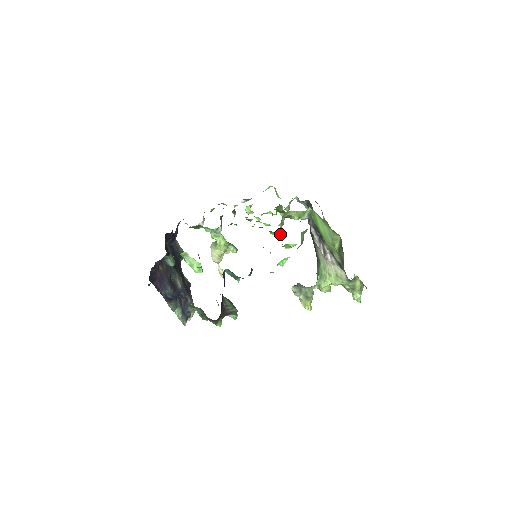
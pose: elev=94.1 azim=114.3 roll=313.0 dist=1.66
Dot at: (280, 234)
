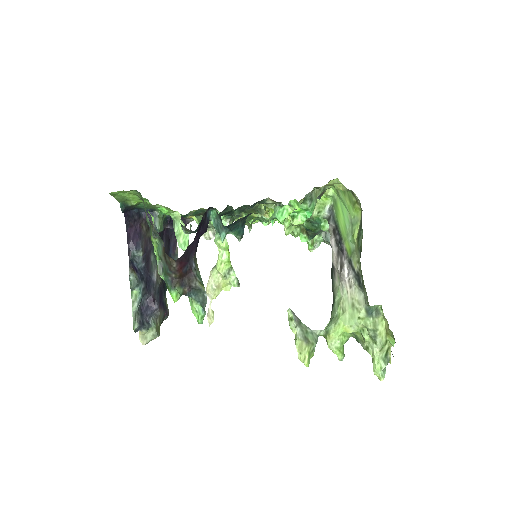
Dot at: occluded
